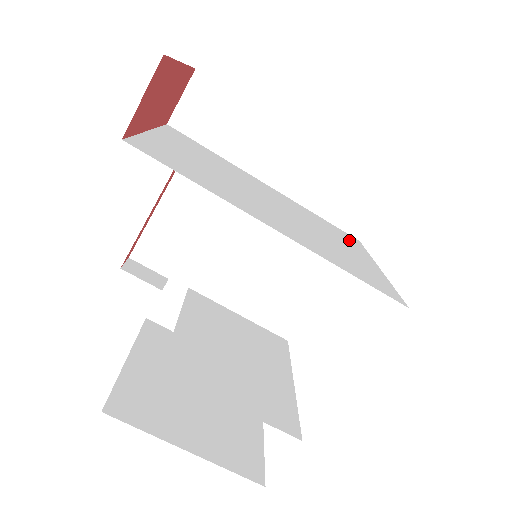
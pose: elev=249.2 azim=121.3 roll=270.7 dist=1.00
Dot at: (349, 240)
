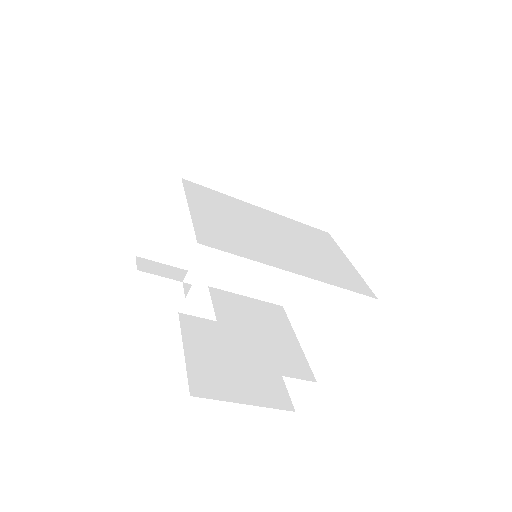
Dot at: (325, 240)
